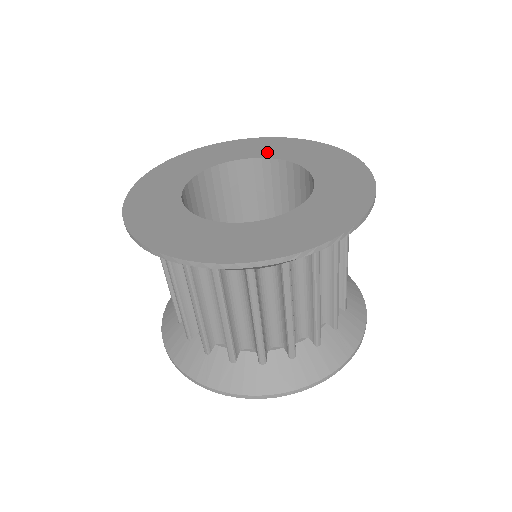
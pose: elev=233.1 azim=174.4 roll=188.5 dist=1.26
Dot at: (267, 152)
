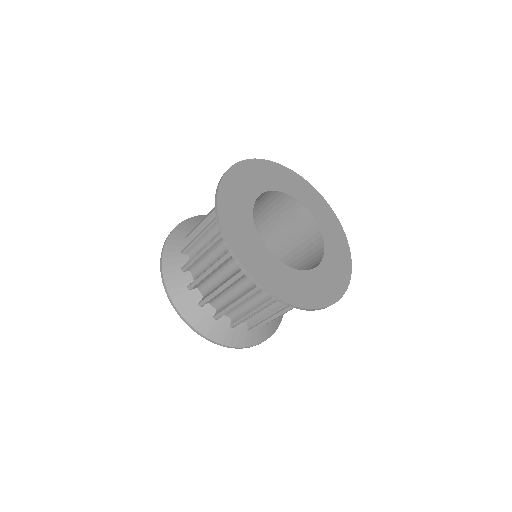
Dot at: (321, 219)
